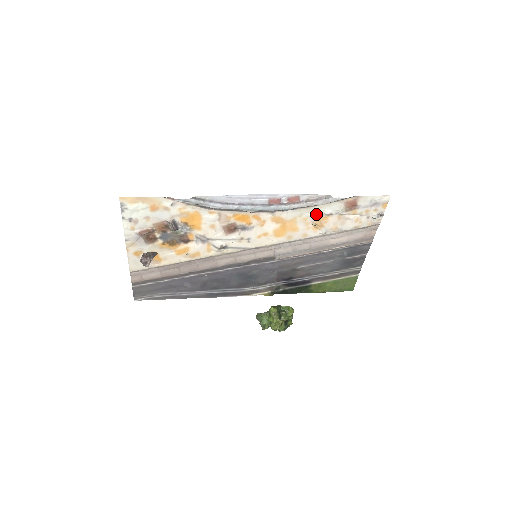
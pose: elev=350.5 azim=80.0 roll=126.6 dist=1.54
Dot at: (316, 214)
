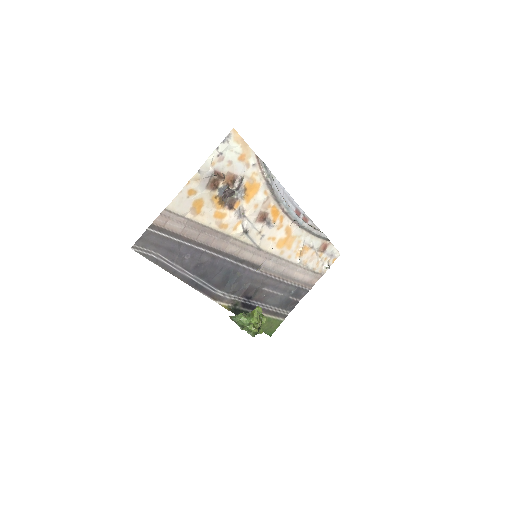
Dot at: (306, 242)
